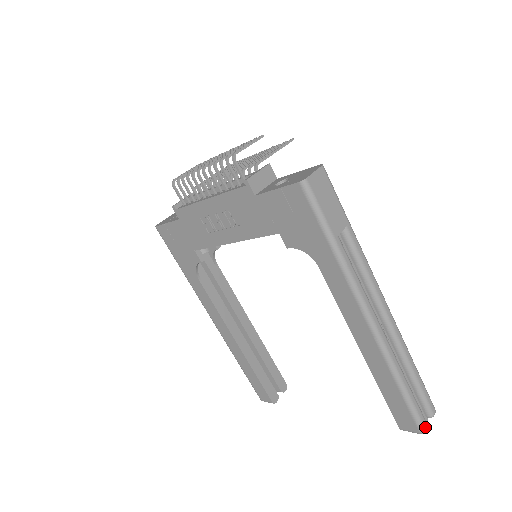
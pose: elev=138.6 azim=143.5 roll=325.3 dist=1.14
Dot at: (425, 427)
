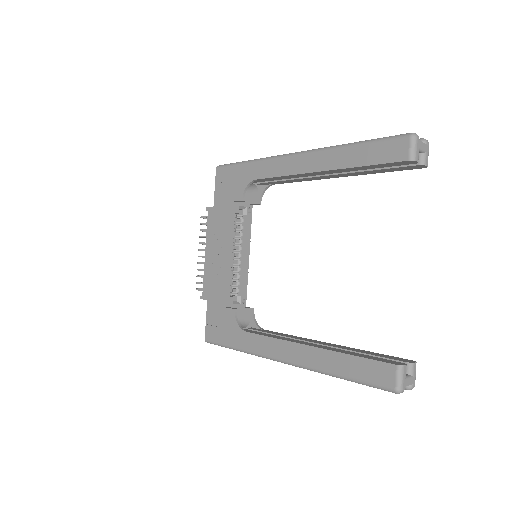
Dot at: (408, 134)
